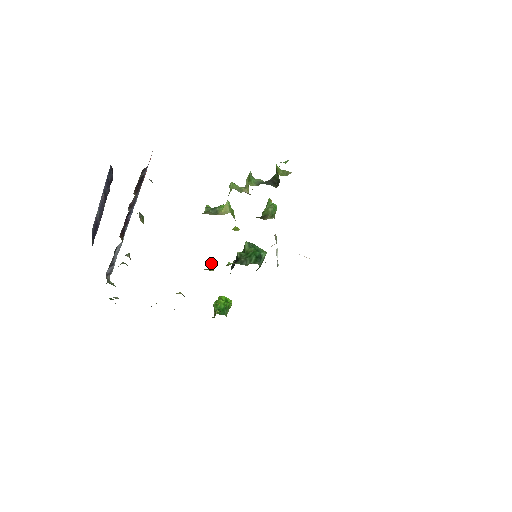
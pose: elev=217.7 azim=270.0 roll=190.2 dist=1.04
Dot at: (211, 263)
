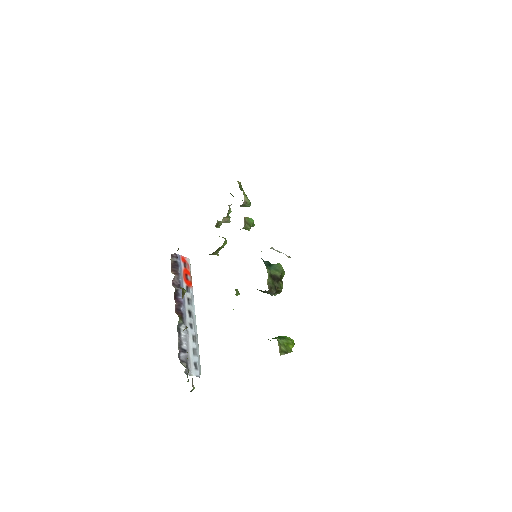
Dot at: (236, 290)
